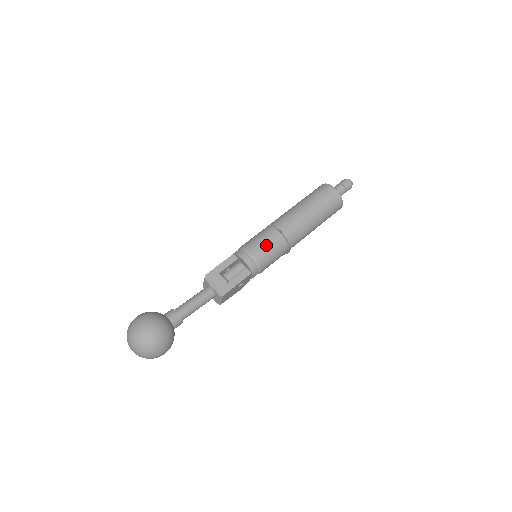
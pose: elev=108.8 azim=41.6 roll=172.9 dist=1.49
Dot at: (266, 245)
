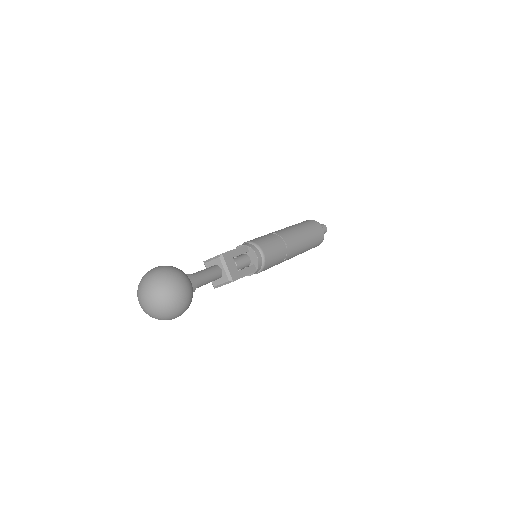
Dot at: (275, 251)
